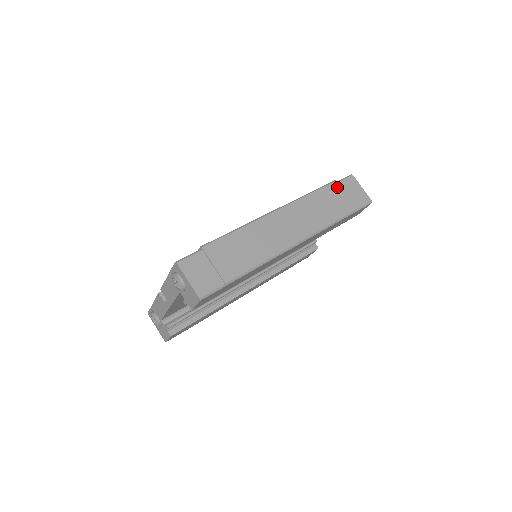
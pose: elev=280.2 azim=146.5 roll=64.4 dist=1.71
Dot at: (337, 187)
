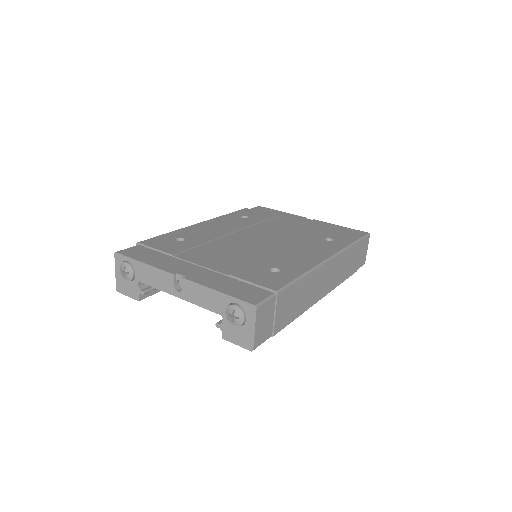
Dot at: (360, 246)
